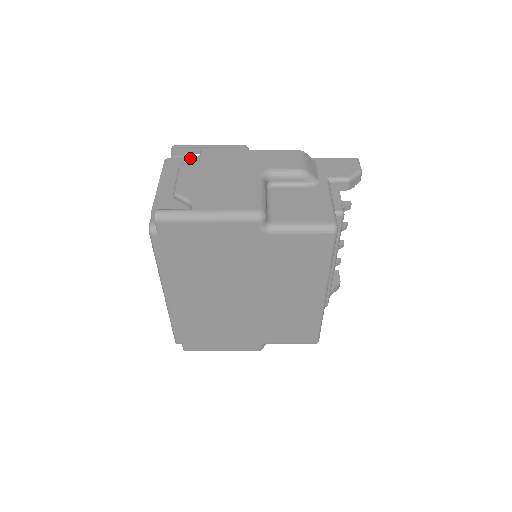
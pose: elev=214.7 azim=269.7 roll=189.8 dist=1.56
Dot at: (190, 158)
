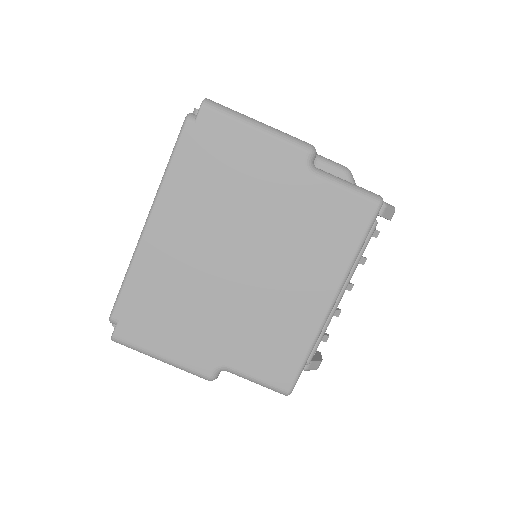
Dot at: occluded
